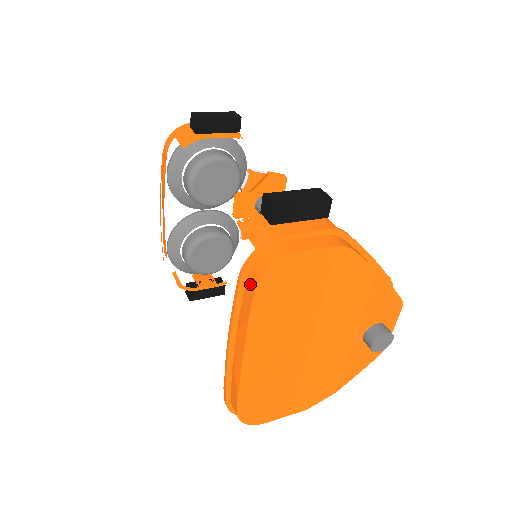
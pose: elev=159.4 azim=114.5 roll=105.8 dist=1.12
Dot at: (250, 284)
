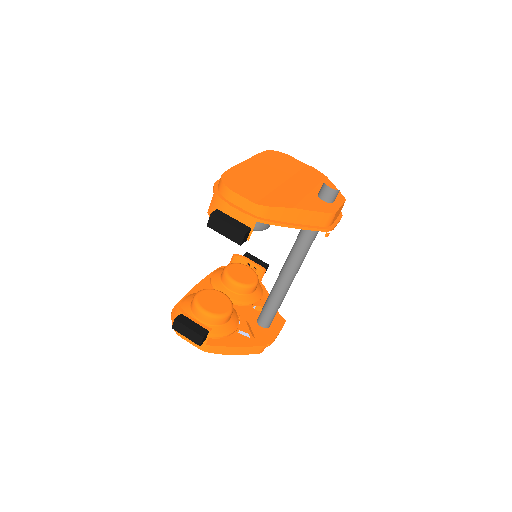
Dot at: occluded
